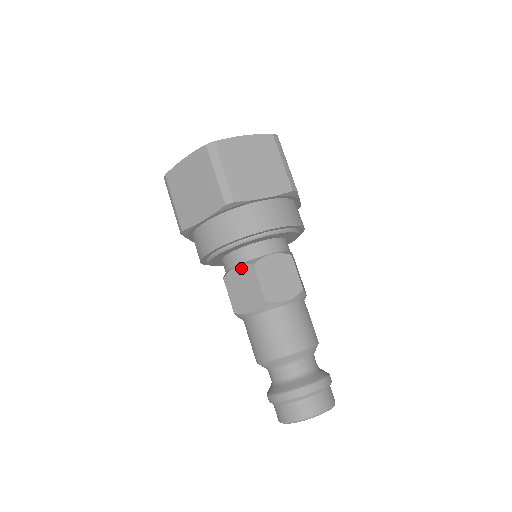
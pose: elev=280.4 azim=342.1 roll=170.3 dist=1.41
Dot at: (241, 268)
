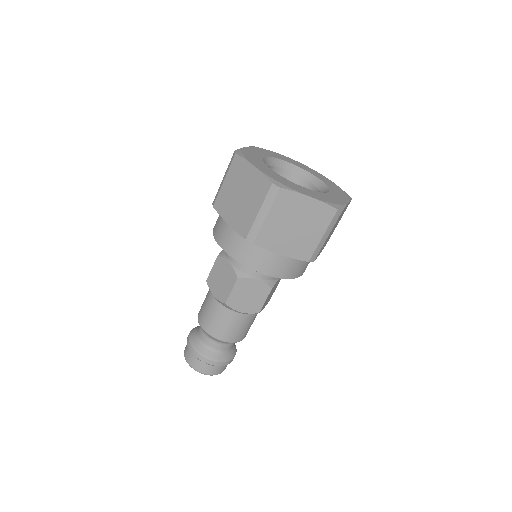
Dot at: (230, 268)
